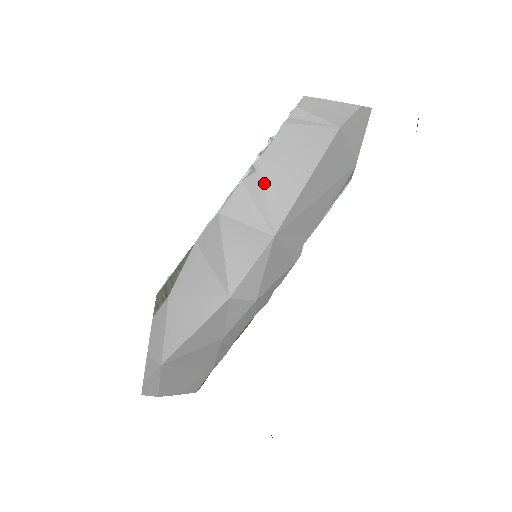
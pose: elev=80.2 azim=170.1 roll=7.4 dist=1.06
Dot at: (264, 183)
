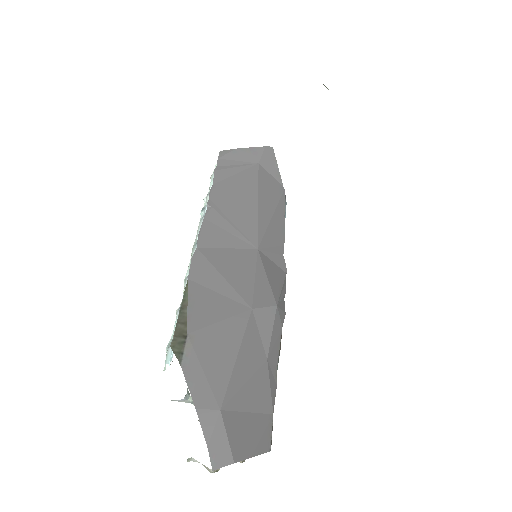
Dot at: (224, 213)
